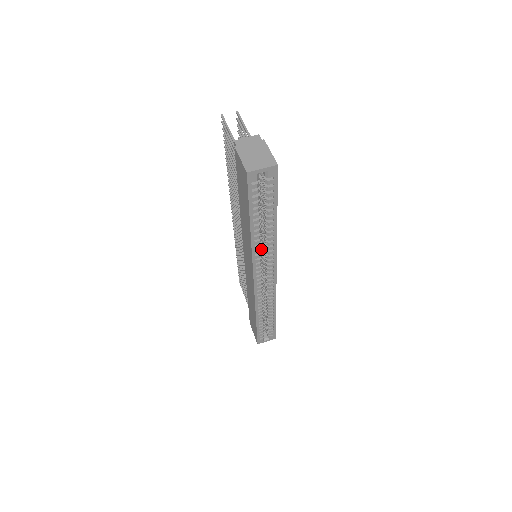
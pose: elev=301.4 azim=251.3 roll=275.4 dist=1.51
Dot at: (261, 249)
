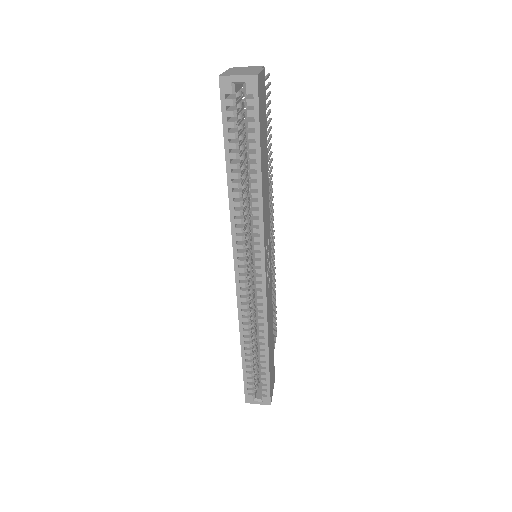
Dot at: occluded
